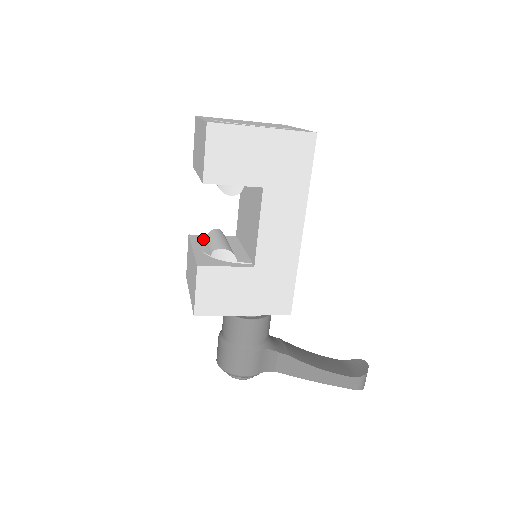
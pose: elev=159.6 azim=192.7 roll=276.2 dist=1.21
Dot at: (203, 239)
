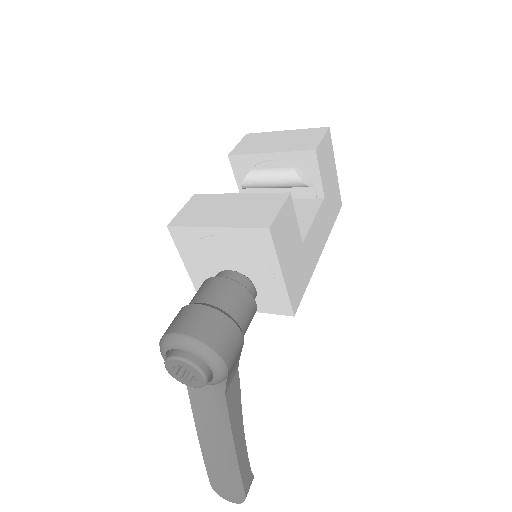
Dot at: occluded
